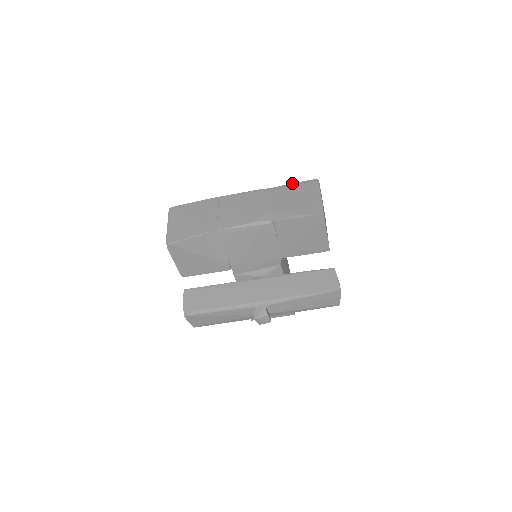
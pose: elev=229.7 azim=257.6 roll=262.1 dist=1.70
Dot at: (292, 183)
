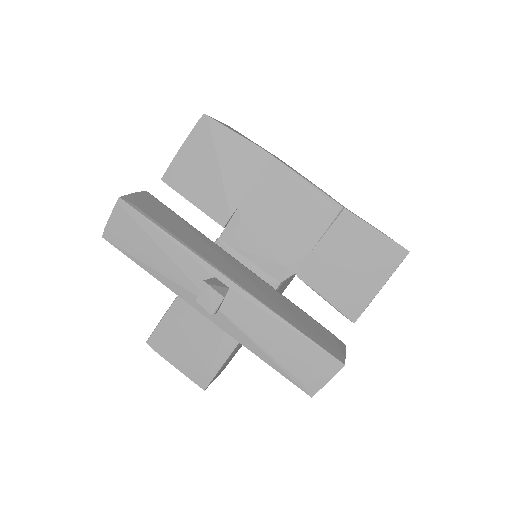
Dot at: occluded
